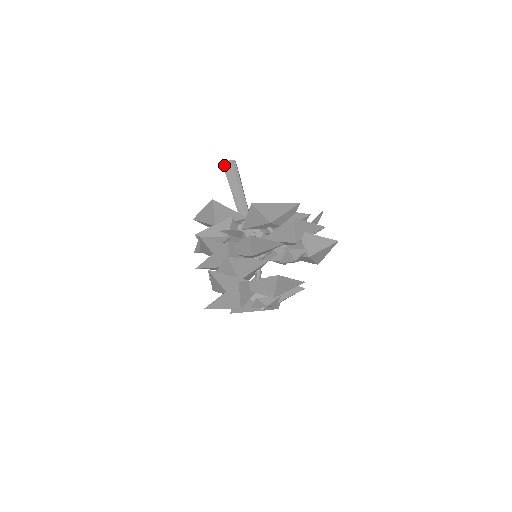
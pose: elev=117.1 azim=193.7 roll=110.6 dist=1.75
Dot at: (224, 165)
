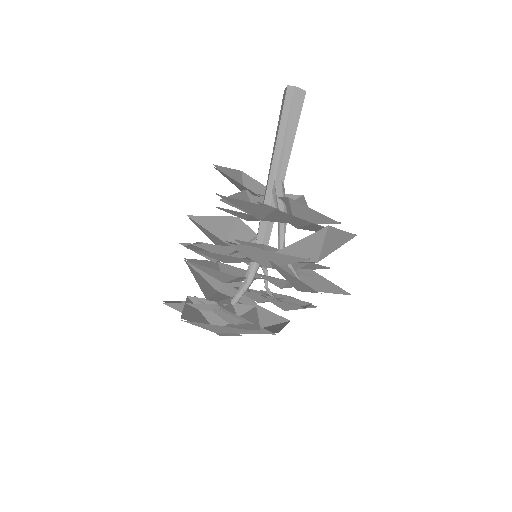
Dot at: (284, 92)
